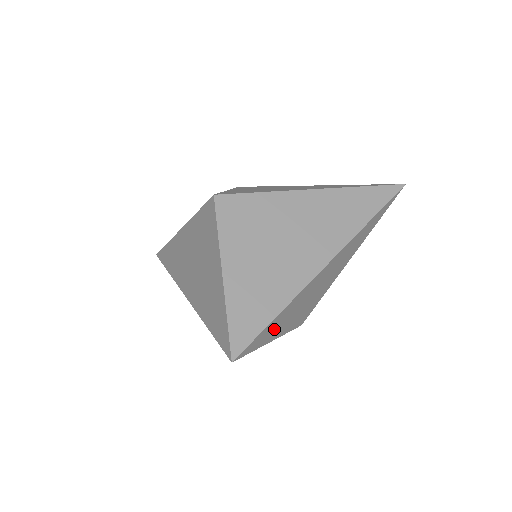
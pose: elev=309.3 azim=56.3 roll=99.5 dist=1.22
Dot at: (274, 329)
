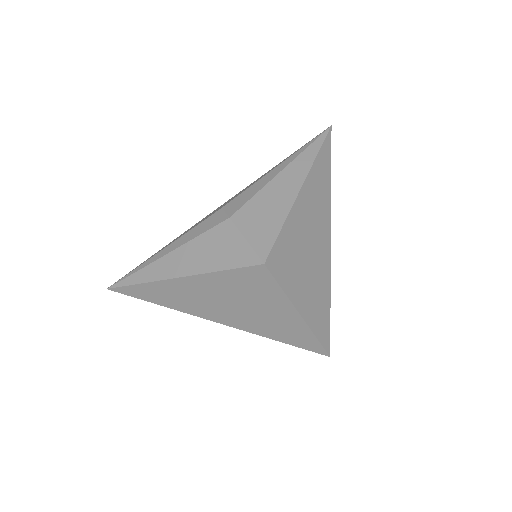
Dot at: occluded
